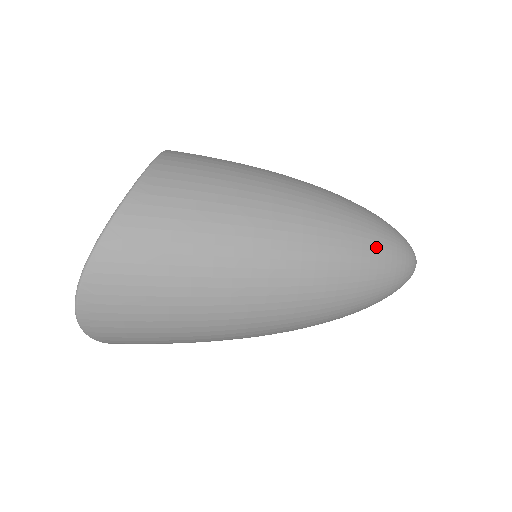
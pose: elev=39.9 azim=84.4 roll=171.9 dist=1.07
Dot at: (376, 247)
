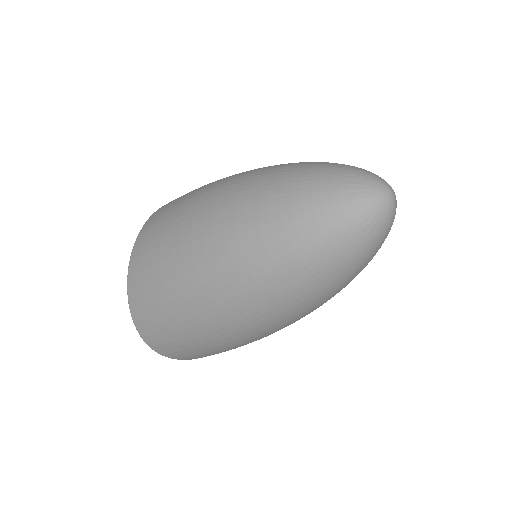
Dot at: (295, 236)
